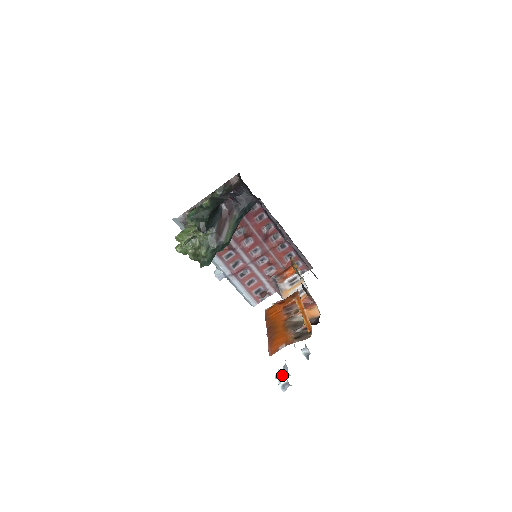
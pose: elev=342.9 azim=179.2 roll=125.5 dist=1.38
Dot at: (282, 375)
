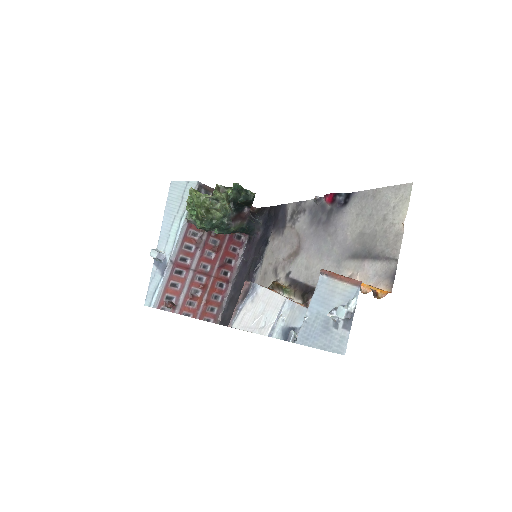
Dot at: (353, 304)
